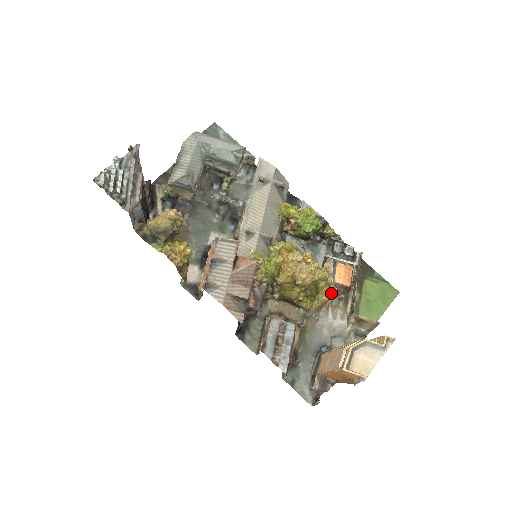
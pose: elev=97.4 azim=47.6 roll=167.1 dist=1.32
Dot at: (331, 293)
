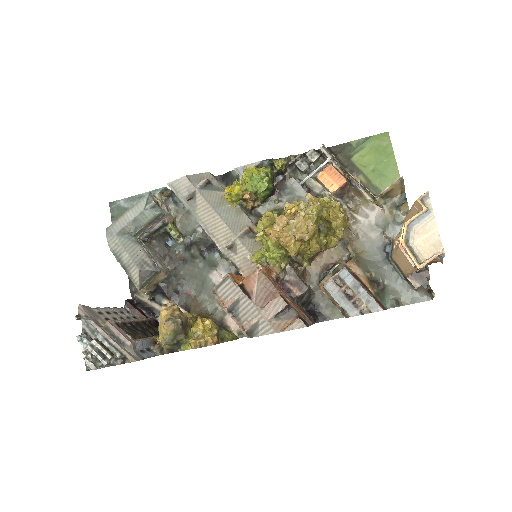
Dot at: (341, 203)
